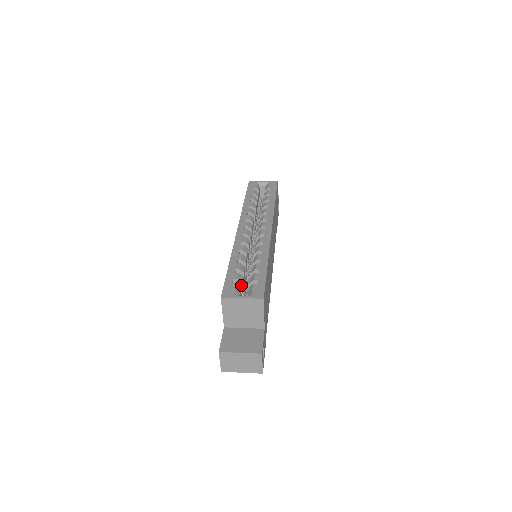
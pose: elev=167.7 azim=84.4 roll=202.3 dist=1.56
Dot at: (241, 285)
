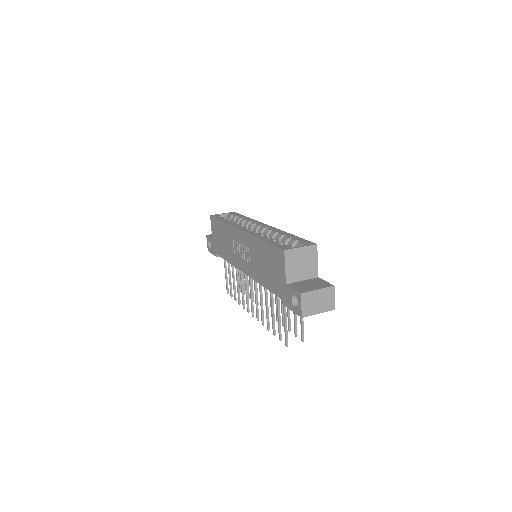
Dot at: occluded
